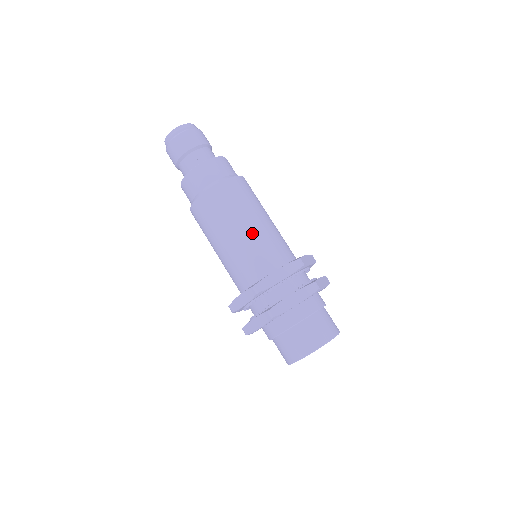
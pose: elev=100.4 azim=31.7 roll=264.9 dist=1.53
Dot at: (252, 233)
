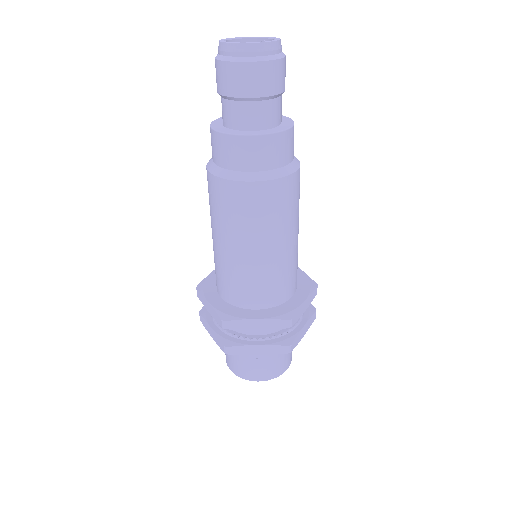
Dot at: (259, 261)
